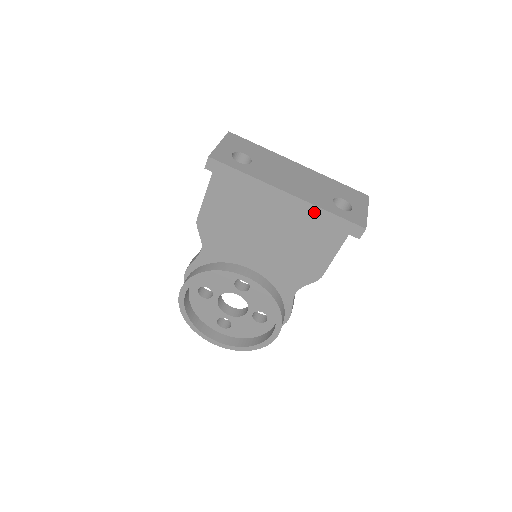
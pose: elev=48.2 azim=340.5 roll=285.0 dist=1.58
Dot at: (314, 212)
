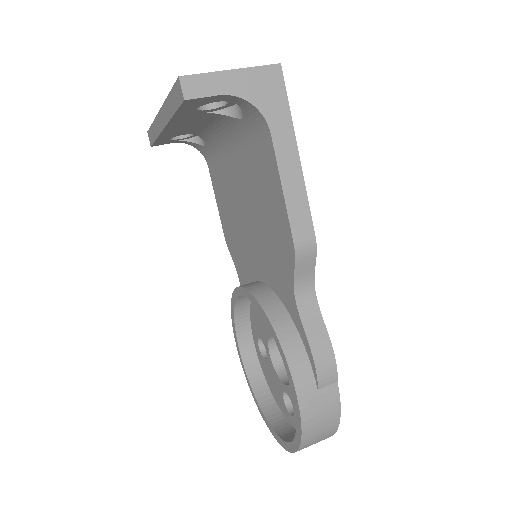
Dot at: (168, 110)
